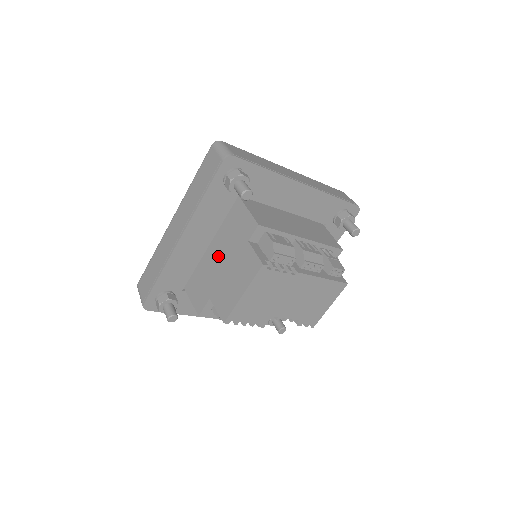
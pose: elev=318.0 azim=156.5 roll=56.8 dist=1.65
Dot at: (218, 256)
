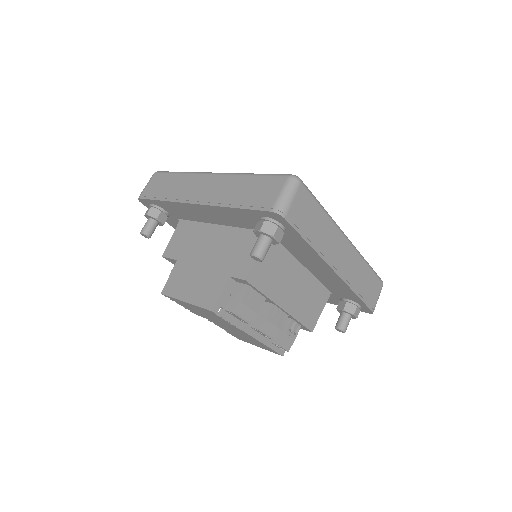
Dot at: (212, 244)
